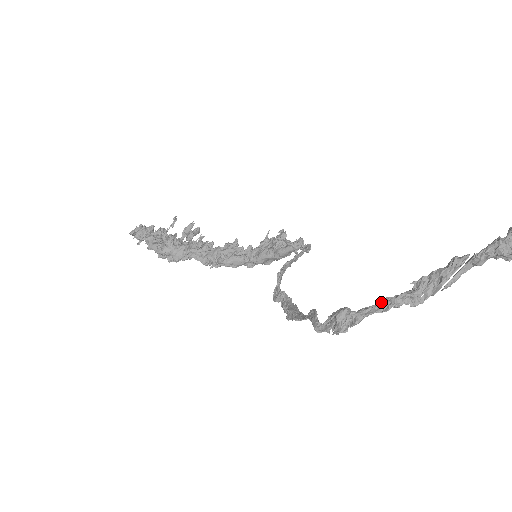
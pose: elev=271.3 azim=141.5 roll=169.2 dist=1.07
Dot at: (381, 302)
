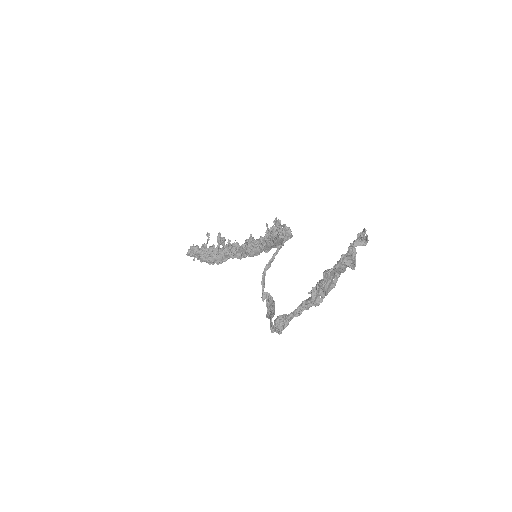
Dot at: (299, 306)
